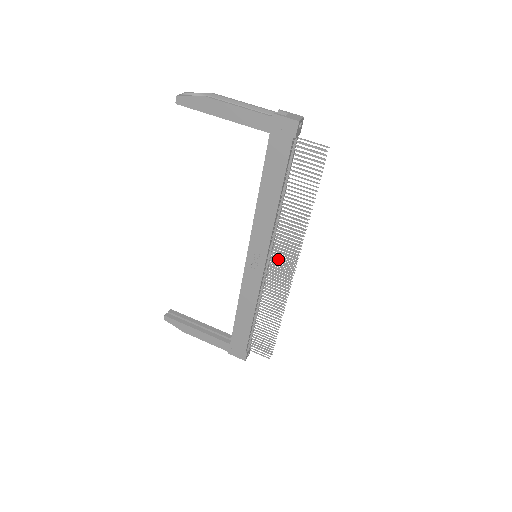
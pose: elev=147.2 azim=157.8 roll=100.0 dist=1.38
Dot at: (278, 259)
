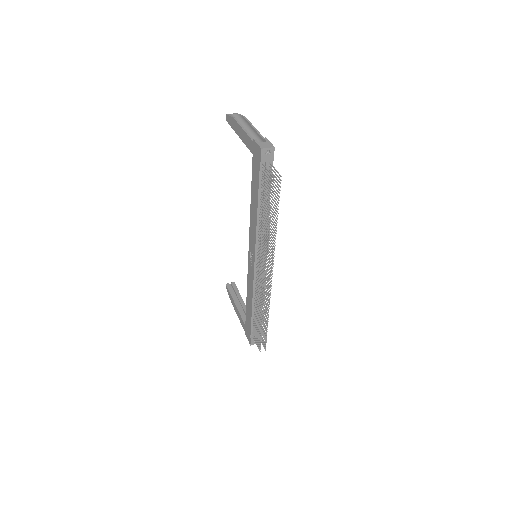
Dot at: (260, 263)
